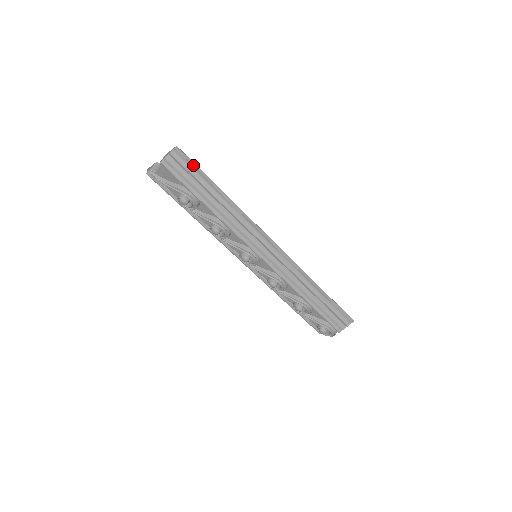
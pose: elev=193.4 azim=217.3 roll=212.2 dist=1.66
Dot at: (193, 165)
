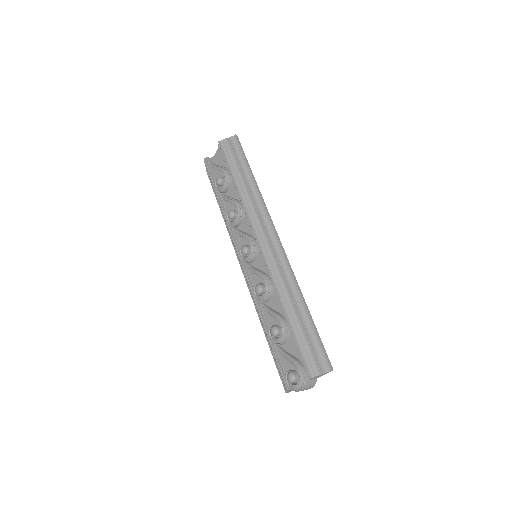
Dot at: (242, 150)
